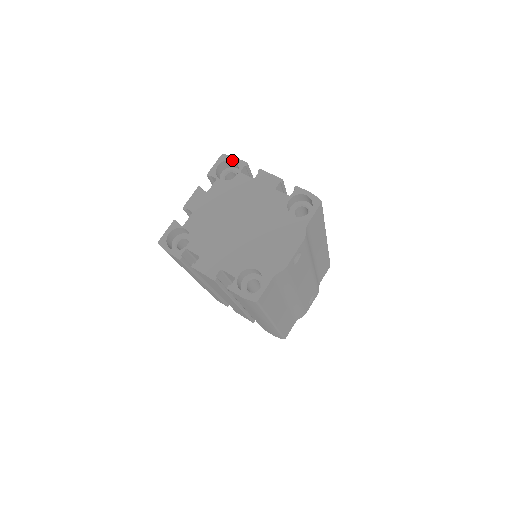
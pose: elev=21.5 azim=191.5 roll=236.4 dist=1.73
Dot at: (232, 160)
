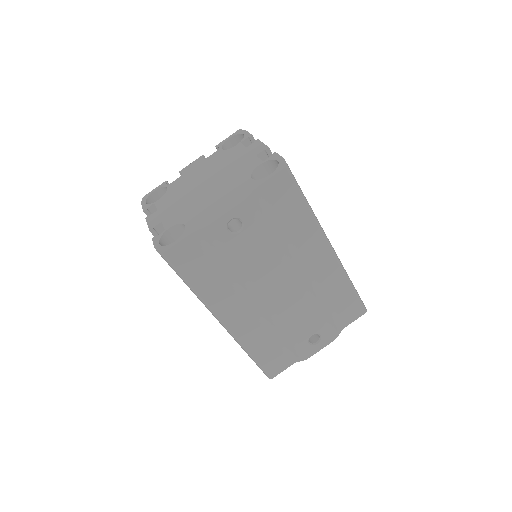
Dot at: (242, 133)
